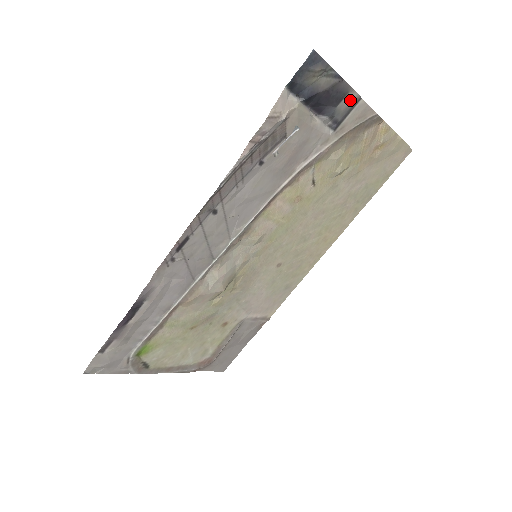
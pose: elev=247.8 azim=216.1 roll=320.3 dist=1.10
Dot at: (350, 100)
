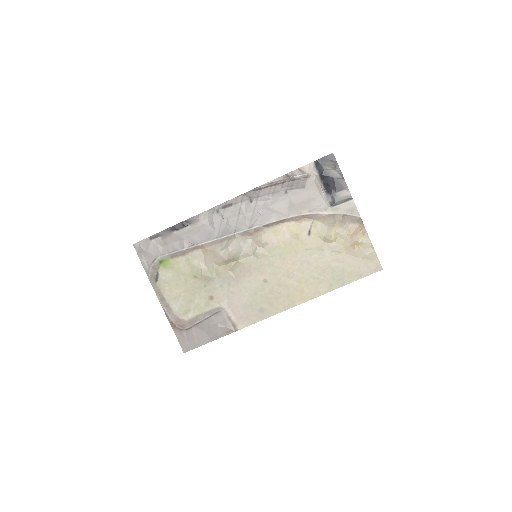
Dot at: (345, 195)
